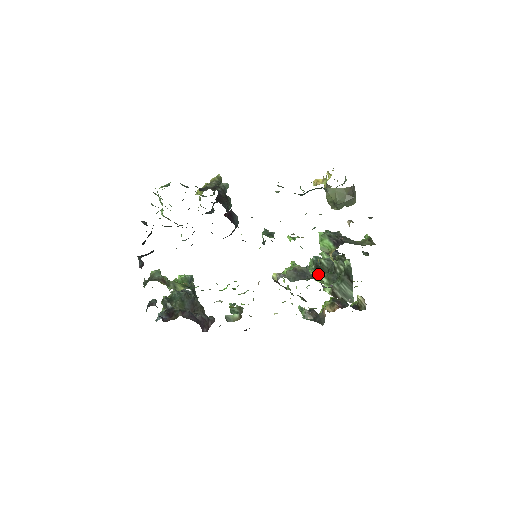
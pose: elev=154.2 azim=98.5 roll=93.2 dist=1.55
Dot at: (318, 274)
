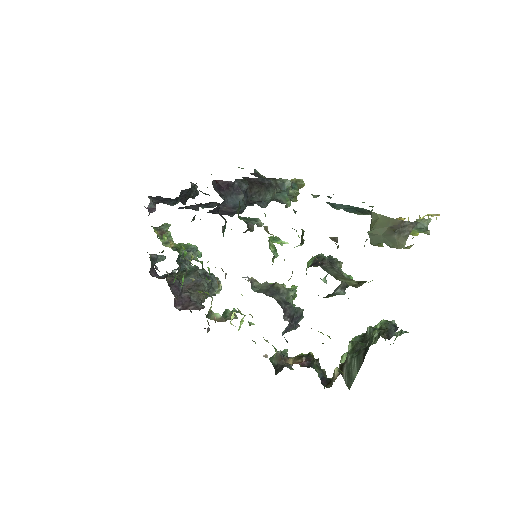
Dot at: occluded
